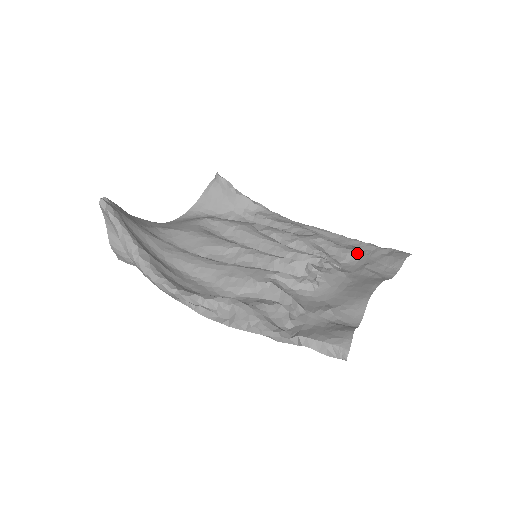
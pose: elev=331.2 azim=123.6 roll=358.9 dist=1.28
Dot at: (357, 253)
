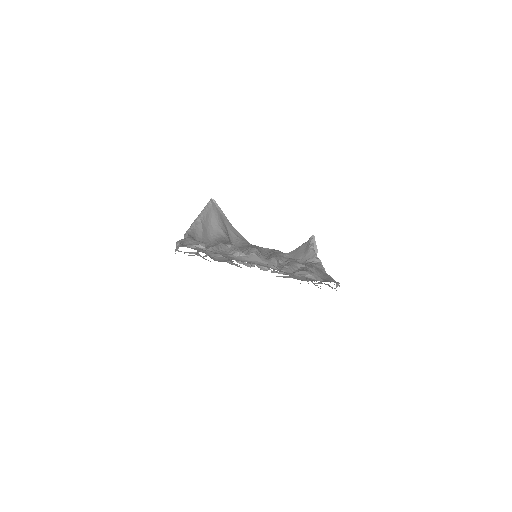
Dot at: (309, 273)
